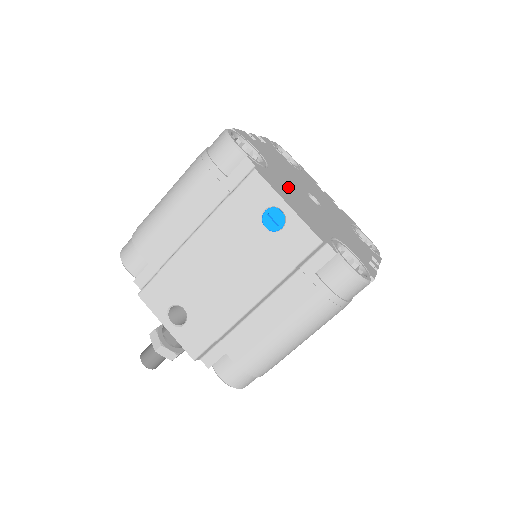
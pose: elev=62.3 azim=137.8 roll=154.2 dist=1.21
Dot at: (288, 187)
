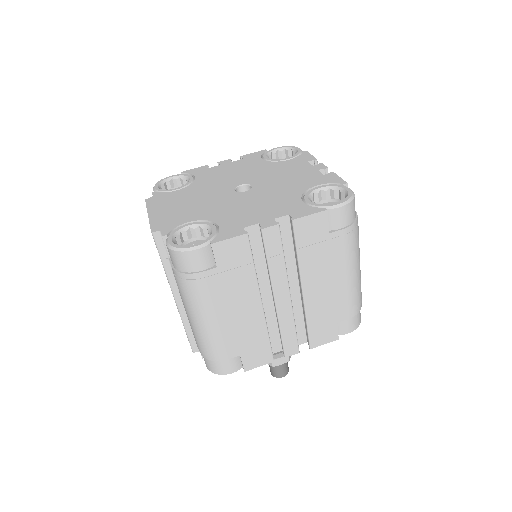
Dot at: (190, 195)
